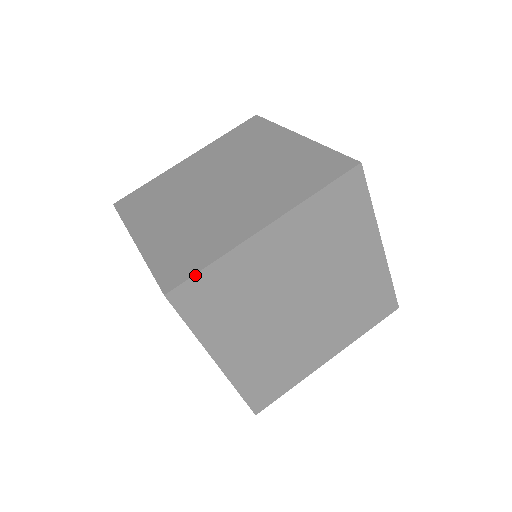
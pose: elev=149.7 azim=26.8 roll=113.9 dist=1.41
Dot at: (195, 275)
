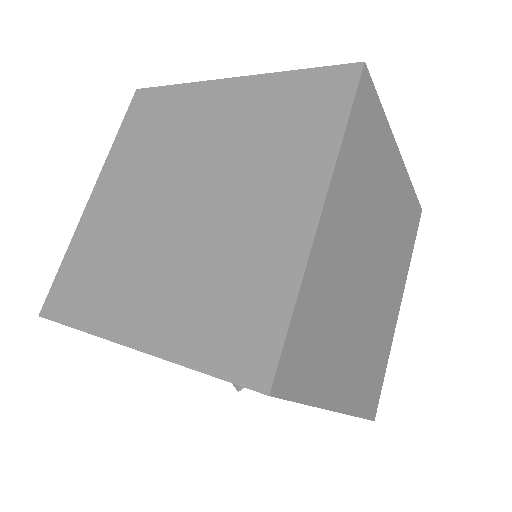
Dot at: (55, 279)
